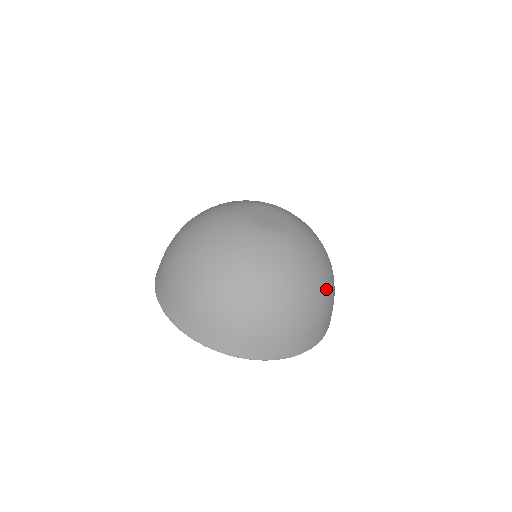
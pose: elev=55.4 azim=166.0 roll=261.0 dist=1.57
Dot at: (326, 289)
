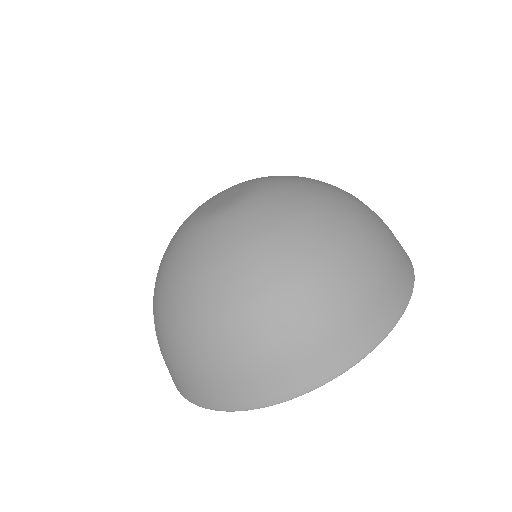
Dot at: (360, 210)
